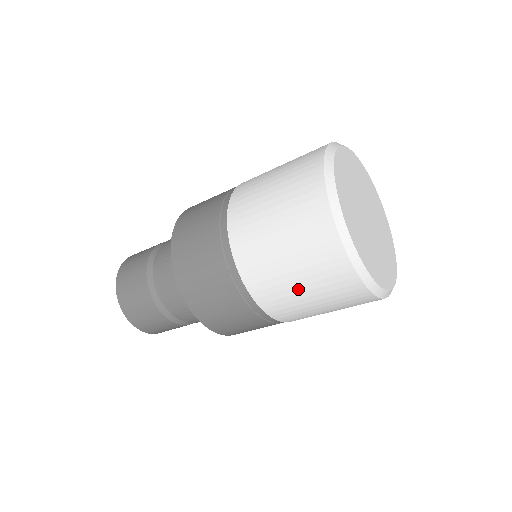
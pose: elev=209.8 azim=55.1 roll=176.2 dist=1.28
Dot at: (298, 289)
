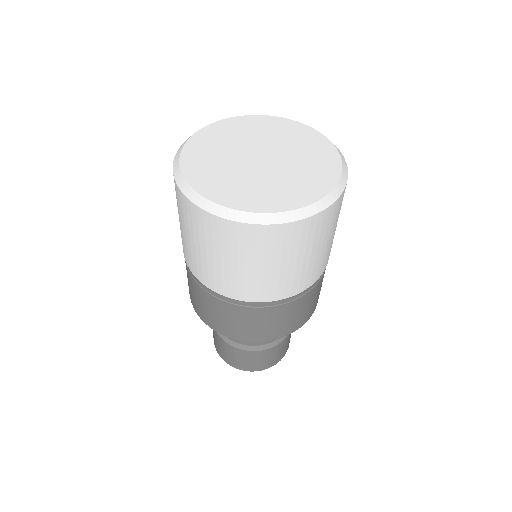
Dot at: (240, 269)
